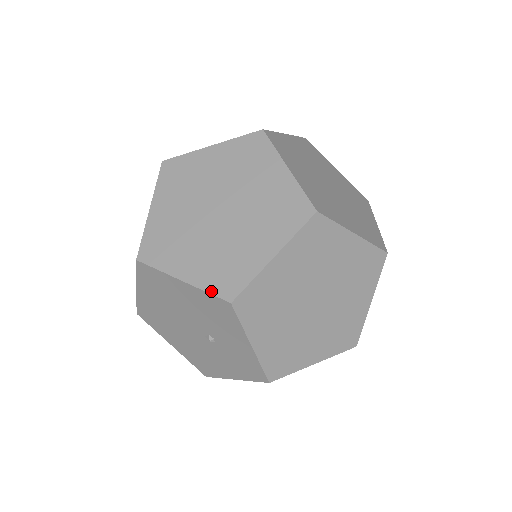
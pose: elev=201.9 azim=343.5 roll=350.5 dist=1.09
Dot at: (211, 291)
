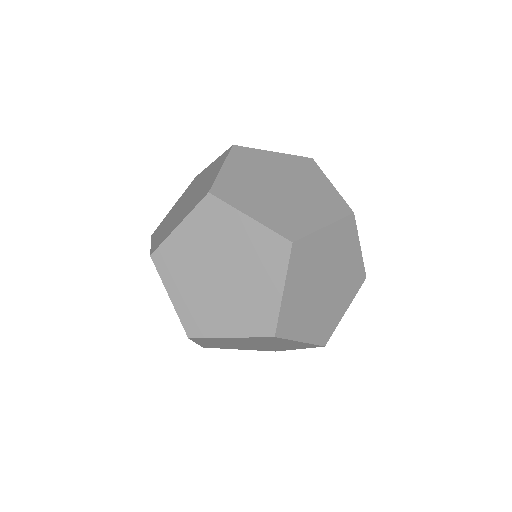
Dot at: (151, 249)
